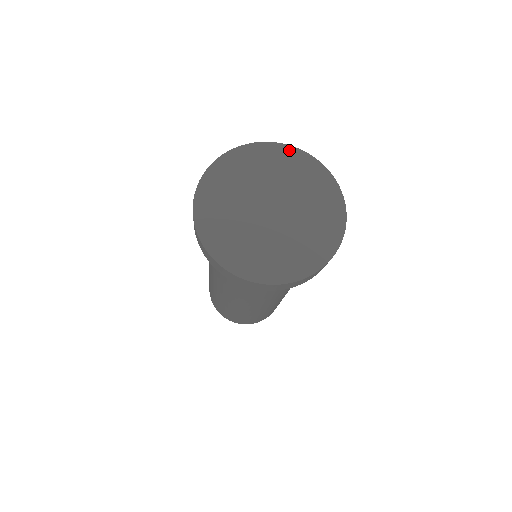
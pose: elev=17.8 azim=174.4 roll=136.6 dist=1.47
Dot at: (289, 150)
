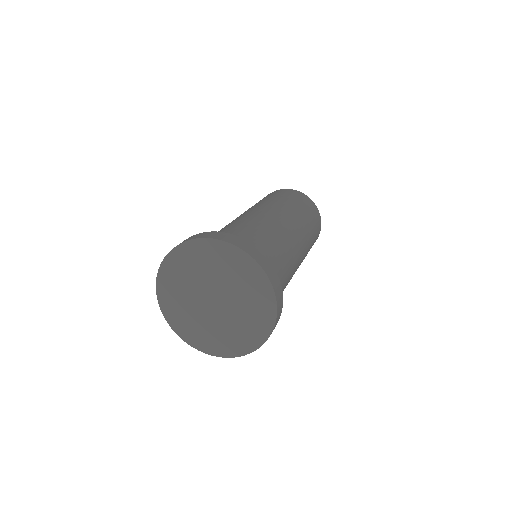
Dot at: (252, 264)
